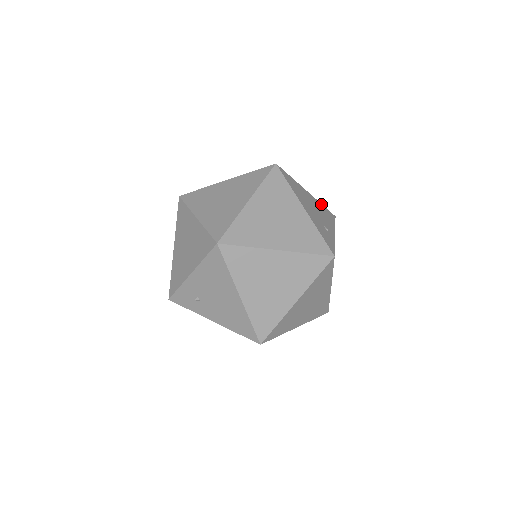
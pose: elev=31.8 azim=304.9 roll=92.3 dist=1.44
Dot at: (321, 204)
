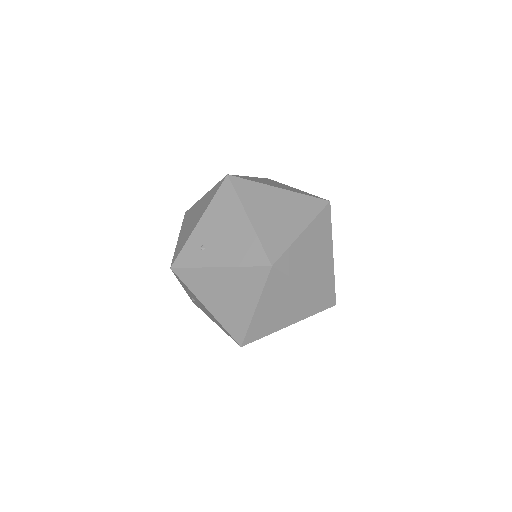
Dot at: occluded
